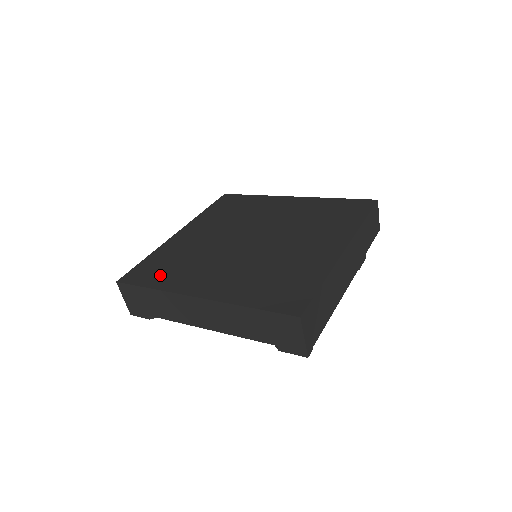
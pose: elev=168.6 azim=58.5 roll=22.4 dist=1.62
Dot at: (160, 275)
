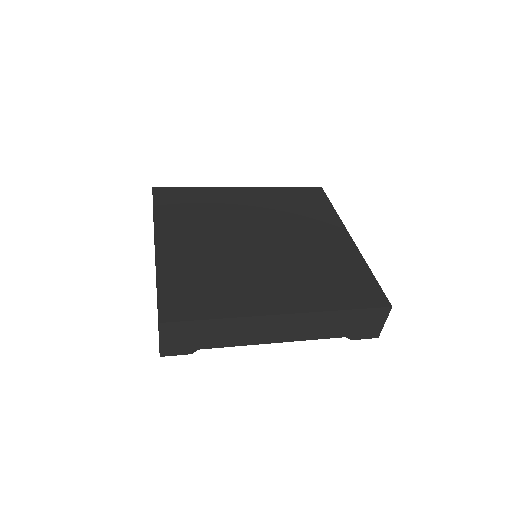
Dot at: (208, 301)
